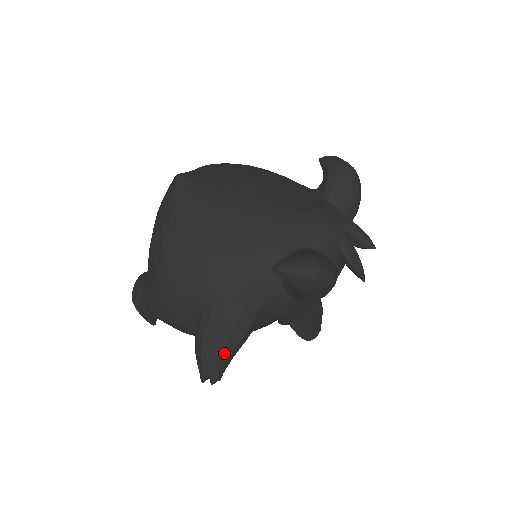
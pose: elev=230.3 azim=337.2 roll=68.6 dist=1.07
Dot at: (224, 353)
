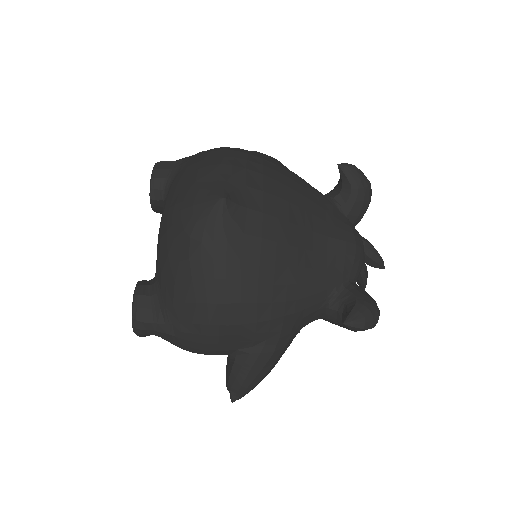
Dot at: (262, 379)
